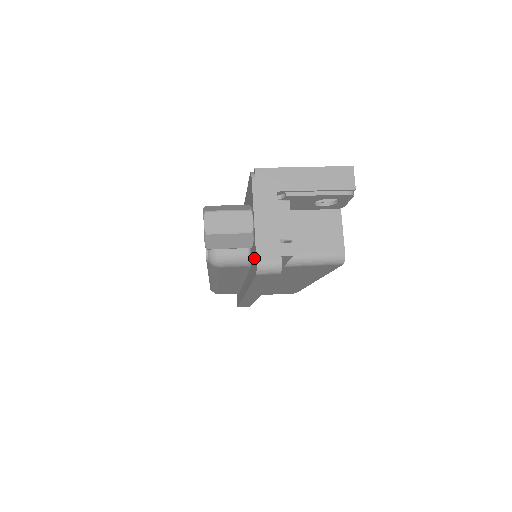
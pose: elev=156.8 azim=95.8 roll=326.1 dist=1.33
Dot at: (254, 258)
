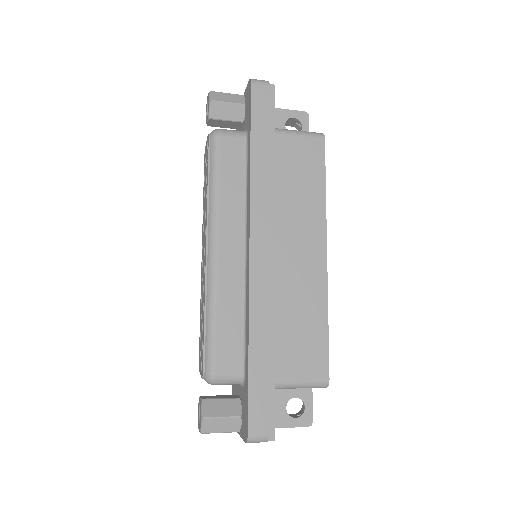
Dot at: (248, 95)
